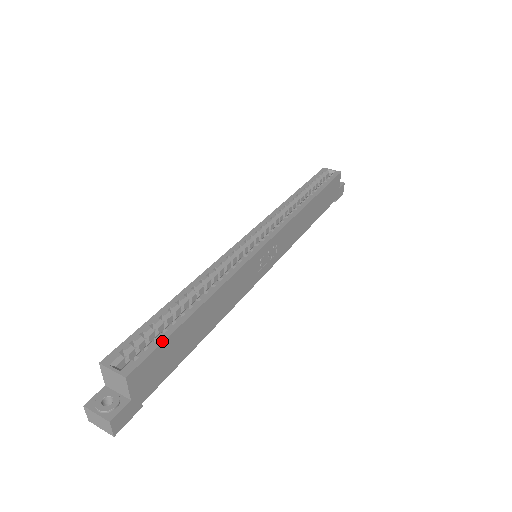
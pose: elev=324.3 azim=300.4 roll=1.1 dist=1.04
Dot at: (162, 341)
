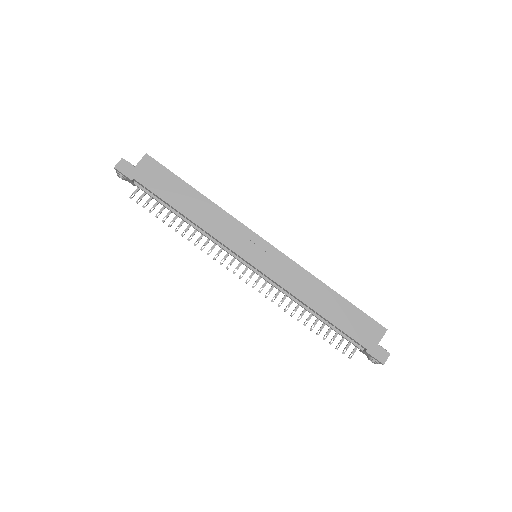
Dot at: (170, 171)
